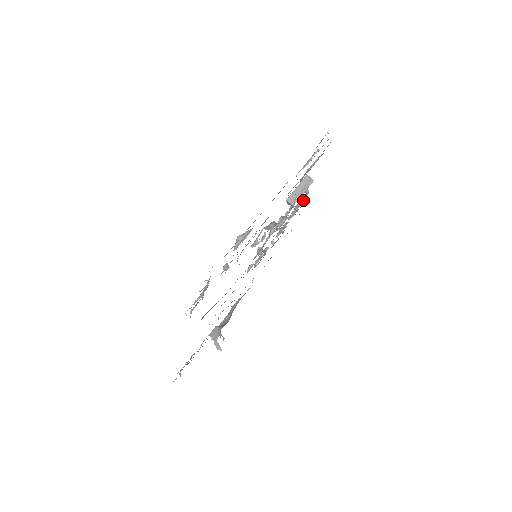
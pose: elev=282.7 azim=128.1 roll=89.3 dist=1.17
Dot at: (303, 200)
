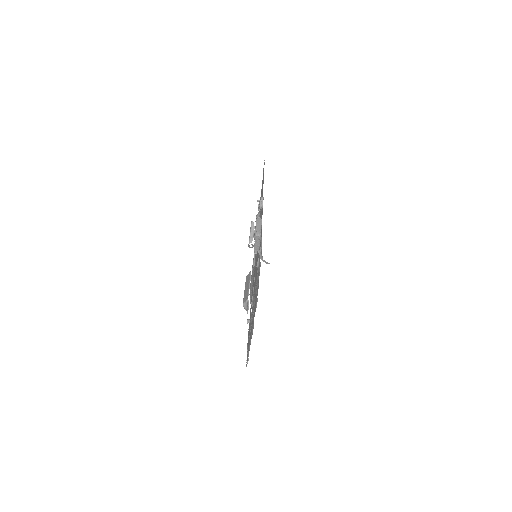
Dot at: occluded
